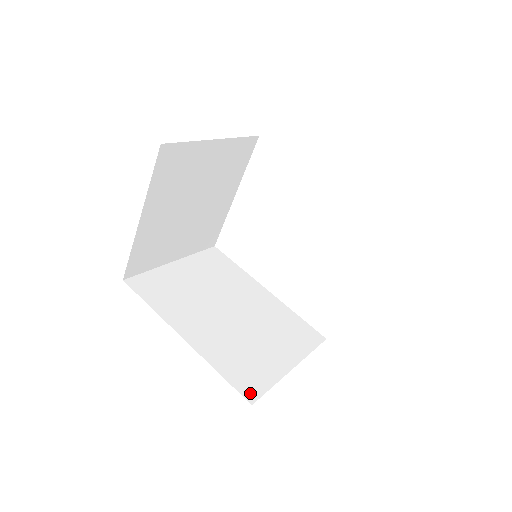
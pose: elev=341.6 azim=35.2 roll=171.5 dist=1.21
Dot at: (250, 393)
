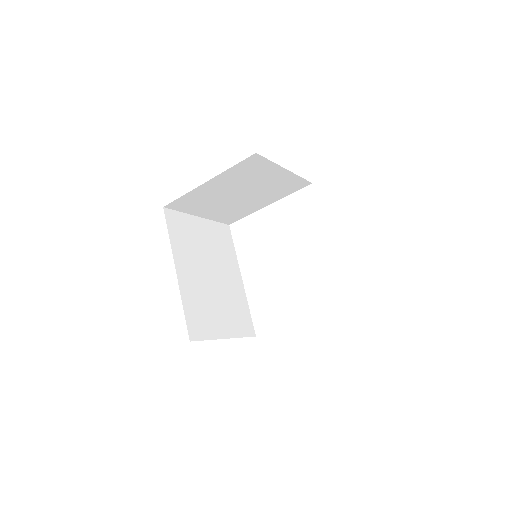
Dot at: (193, 334)
